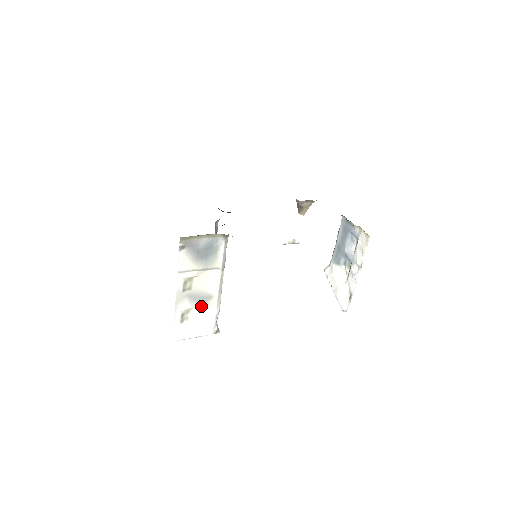
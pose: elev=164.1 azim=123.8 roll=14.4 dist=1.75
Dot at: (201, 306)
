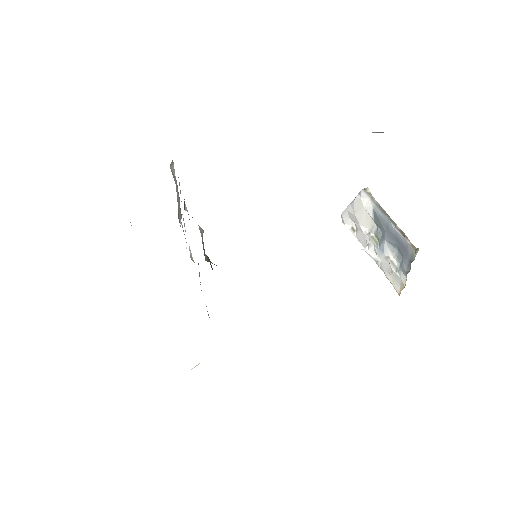
Dot at: occluded
